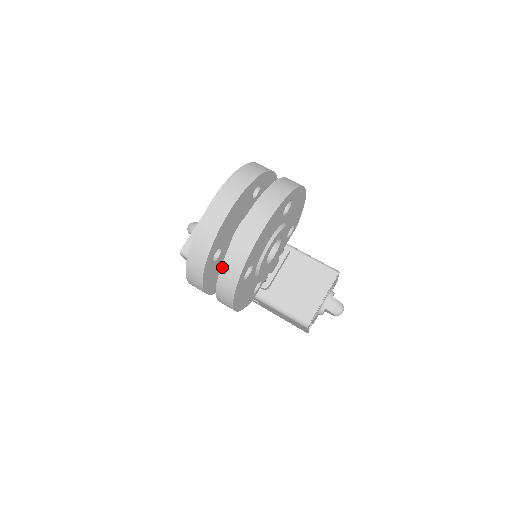
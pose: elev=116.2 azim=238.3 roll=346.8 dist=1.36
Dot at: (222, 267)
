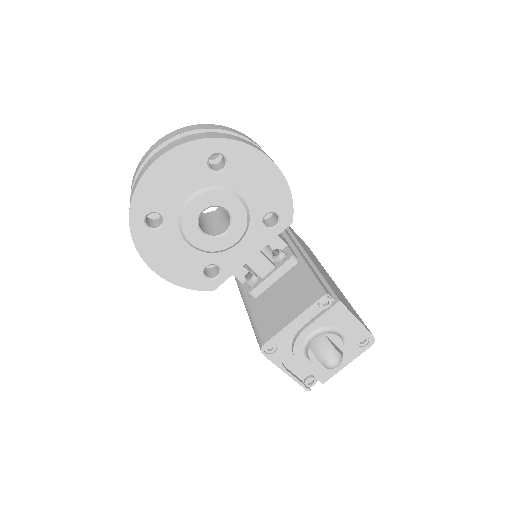
Dot at: occluded
